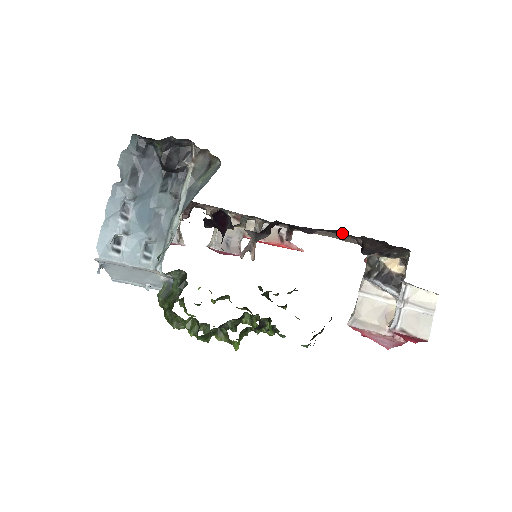
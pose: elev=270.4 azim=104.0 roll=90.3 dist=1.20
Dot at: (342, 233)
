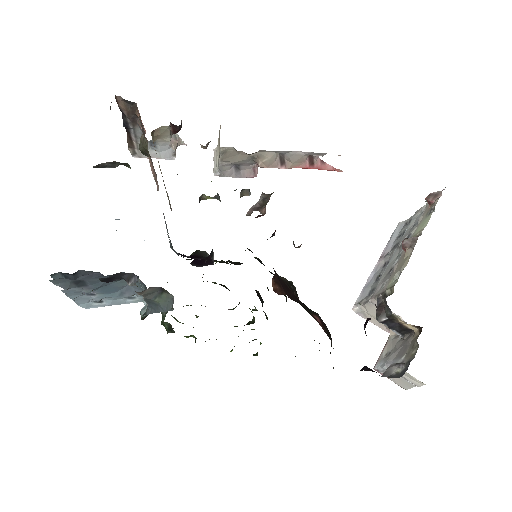
Dot at: occluded
